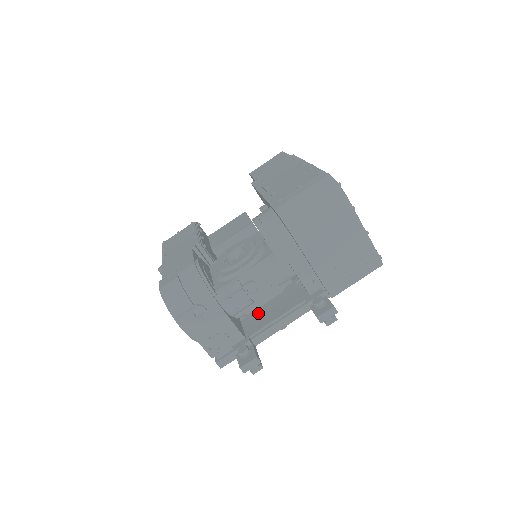
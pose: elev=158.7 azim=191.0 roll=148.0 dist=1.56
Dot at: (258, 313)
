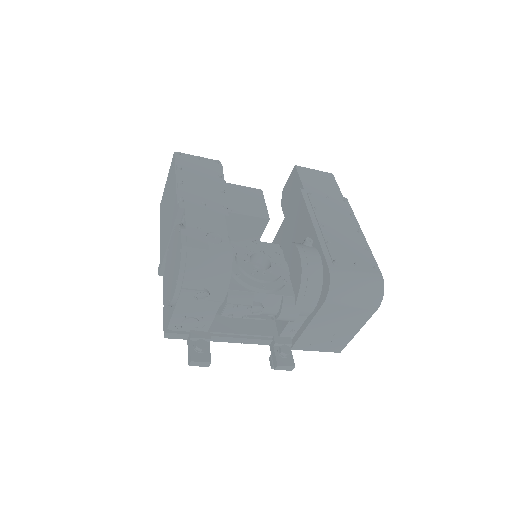
Dot at: occluded
